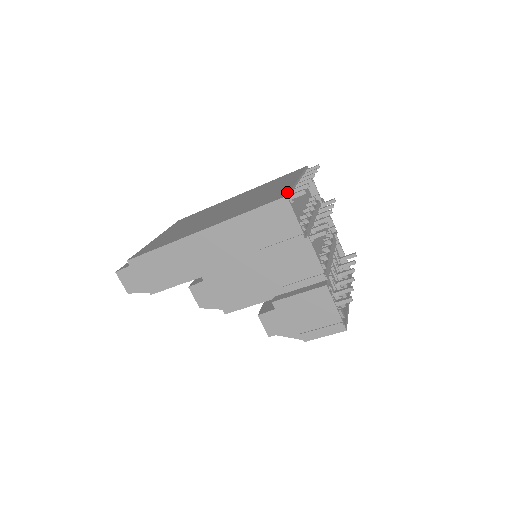
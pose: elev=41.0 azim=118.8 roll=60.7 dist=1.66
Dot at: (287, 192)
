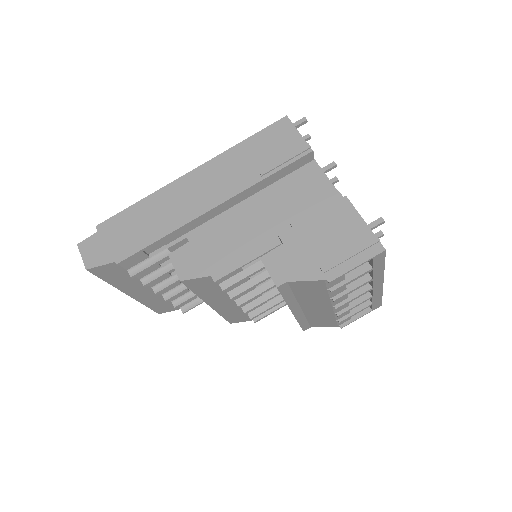
Dot at: occluded
